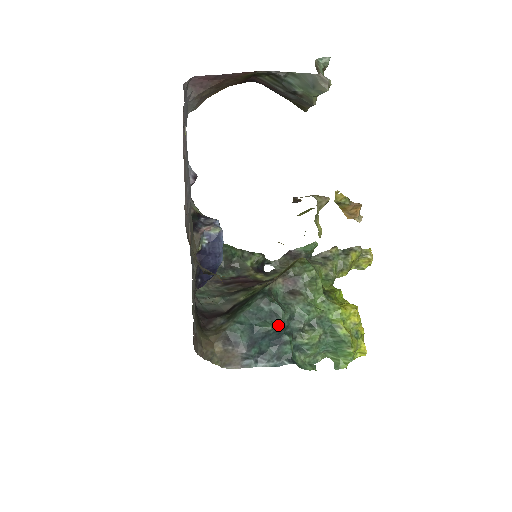
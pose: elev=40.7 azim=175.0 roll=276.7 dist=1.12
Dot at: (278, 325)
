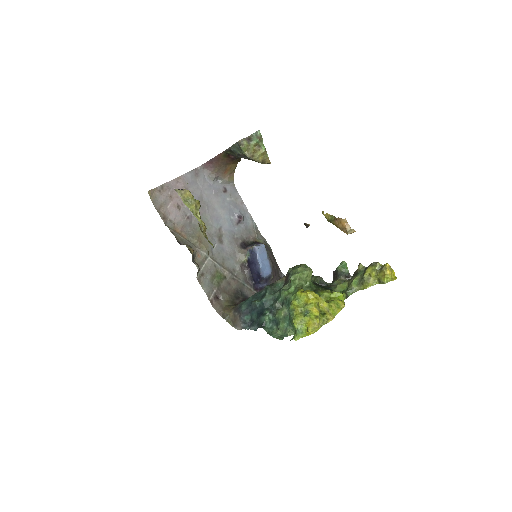
Dot at: (261, 301)
